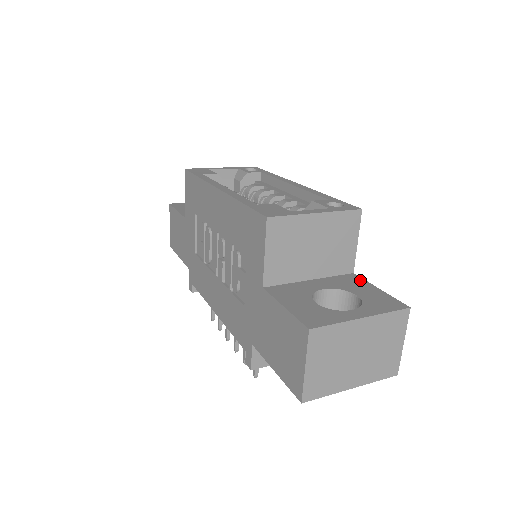
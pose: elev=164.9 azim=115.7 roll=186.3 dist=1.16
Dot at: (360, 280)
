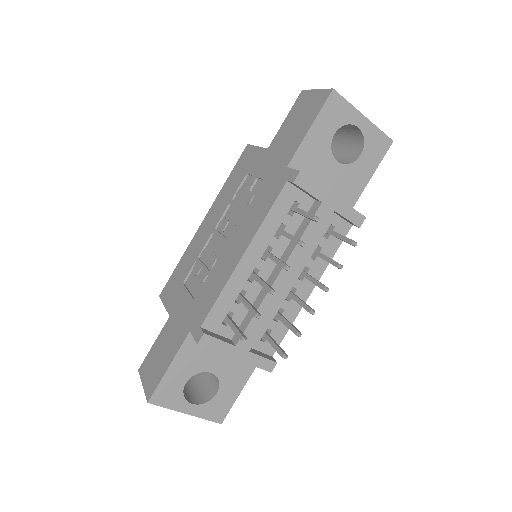
Dot at: occluded
